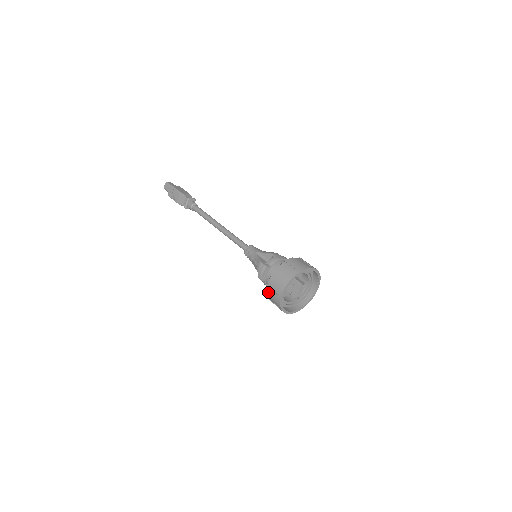
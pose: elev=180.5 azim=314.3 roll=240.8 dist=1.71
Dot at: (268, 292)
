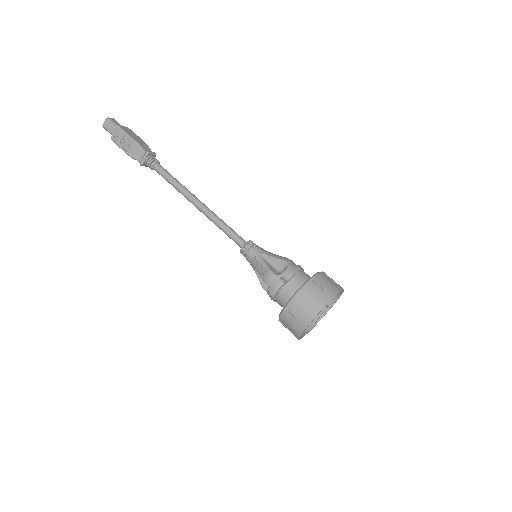
Dot at: (285, 316)
